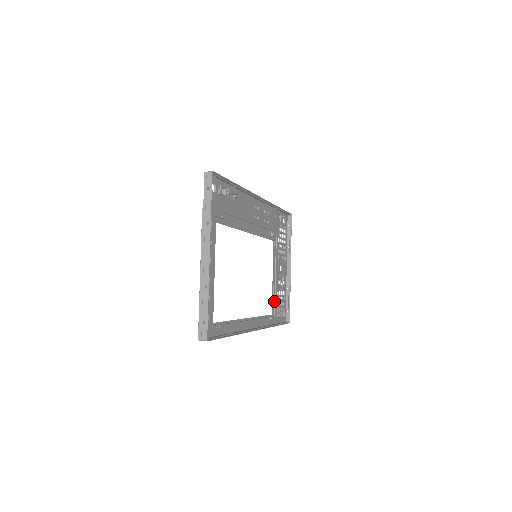
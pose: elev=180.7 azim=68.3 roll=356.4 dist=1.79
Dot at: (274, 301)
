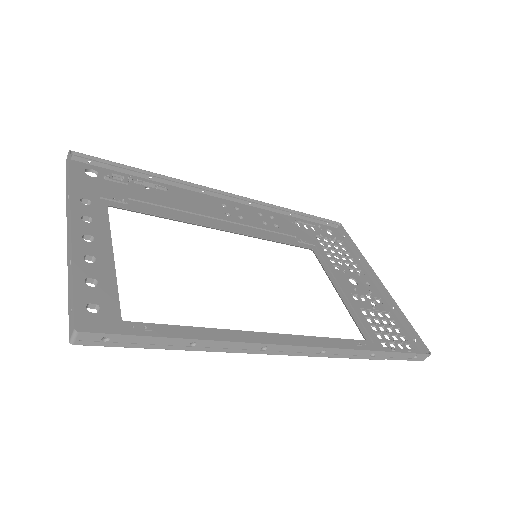
Dot at: (359, 322)
